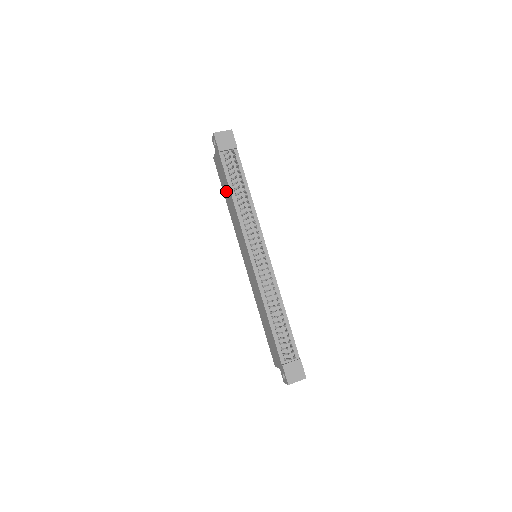
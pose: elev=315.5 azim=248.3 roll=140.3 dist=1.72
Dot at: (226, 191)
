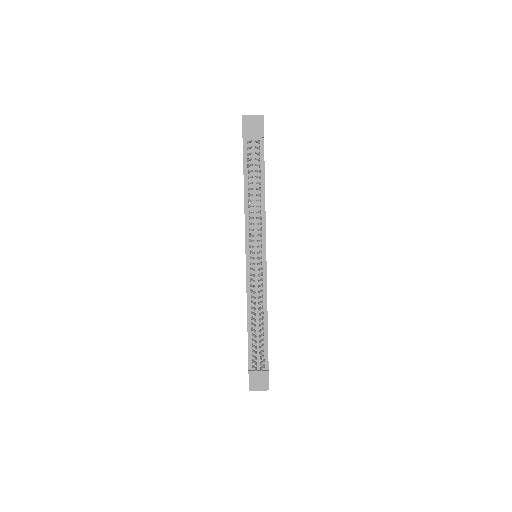
Dot at: occluded
